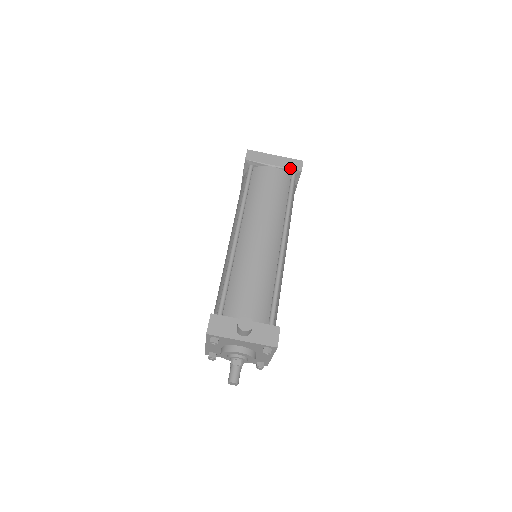
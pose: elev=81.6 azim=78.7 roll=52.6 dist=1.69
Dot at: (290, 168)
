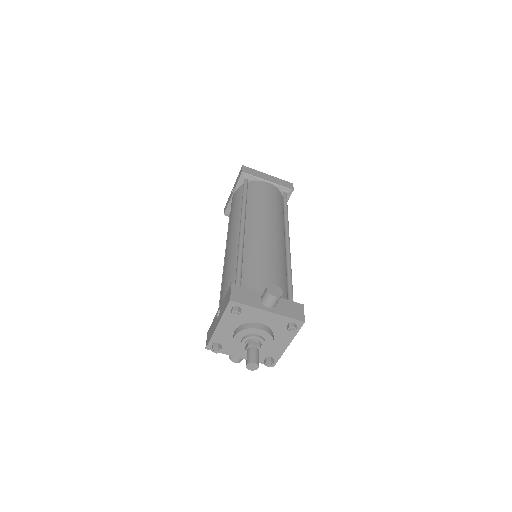
Dot at: (283, 186)
